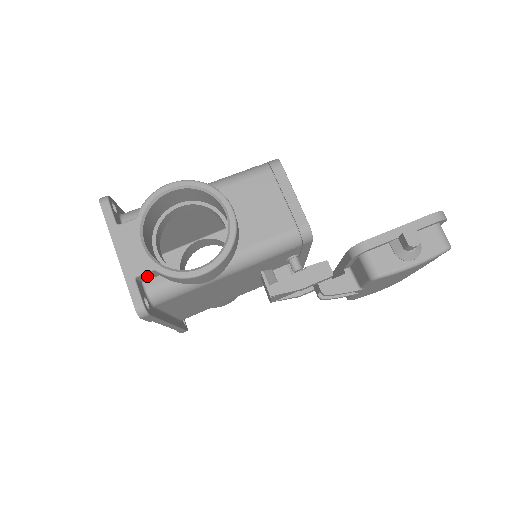
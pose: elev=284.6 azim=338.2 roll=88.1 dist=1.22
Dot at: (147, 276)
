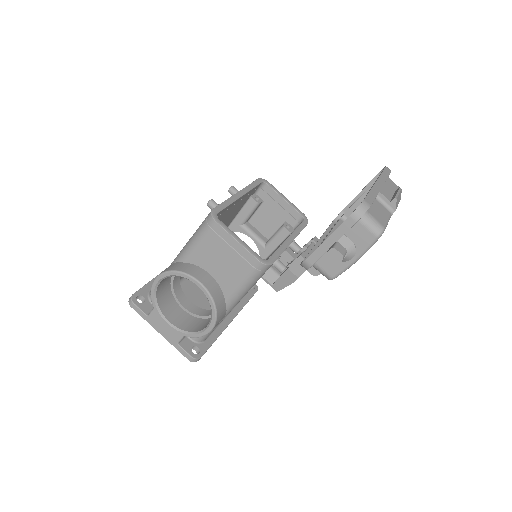
Dot at: occluded
